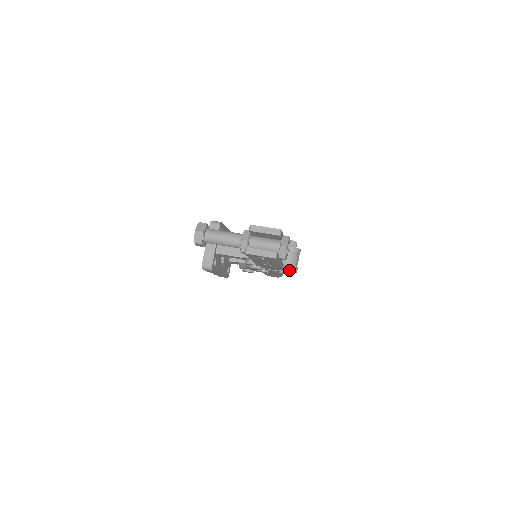
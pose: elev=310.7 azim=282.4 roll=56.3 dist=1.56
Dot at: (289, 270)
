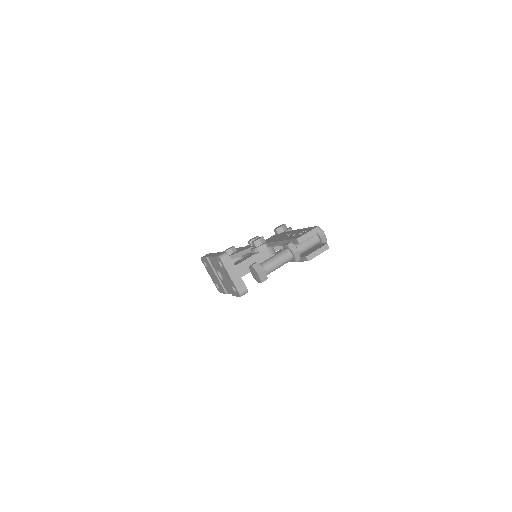
Dot at: occluded
